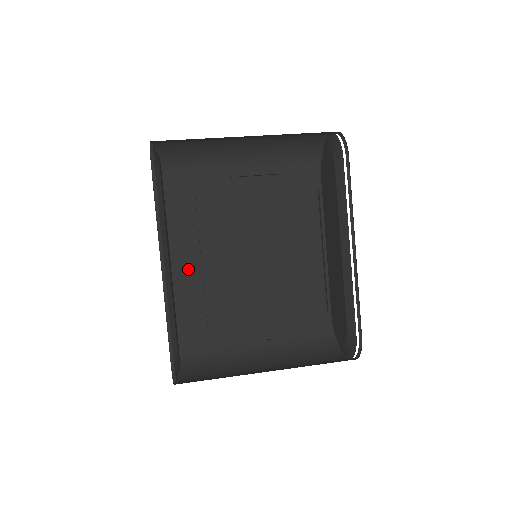
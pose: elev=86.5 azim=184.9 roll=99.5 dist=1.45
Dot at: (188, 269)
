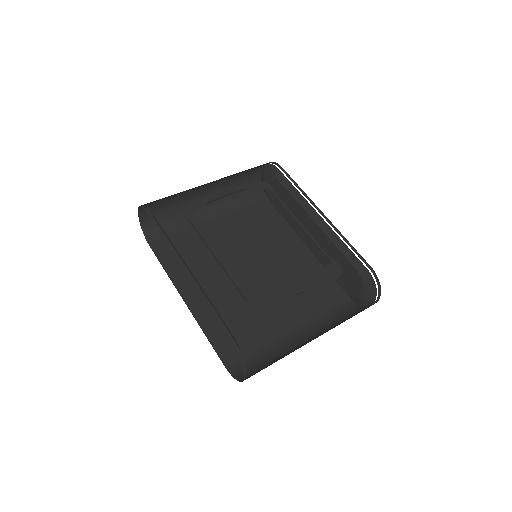
Dot at: occluded
